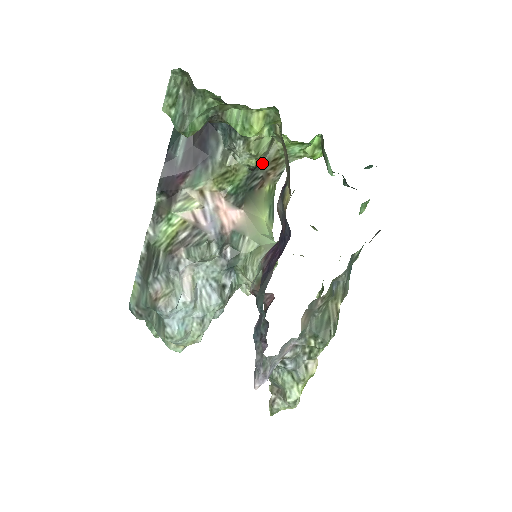
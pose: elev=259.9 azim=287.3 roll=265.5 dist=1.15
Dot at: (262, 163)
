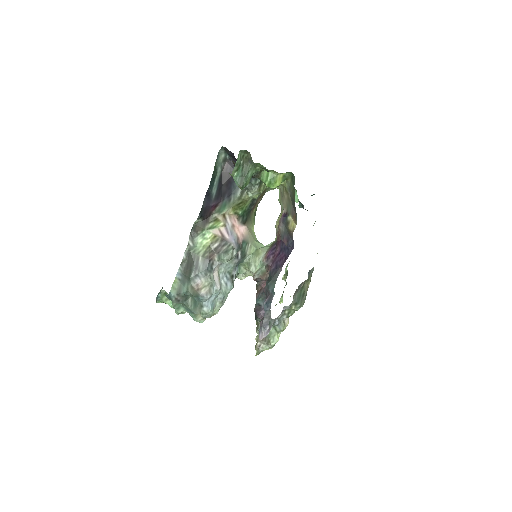
Dot at: occluded
